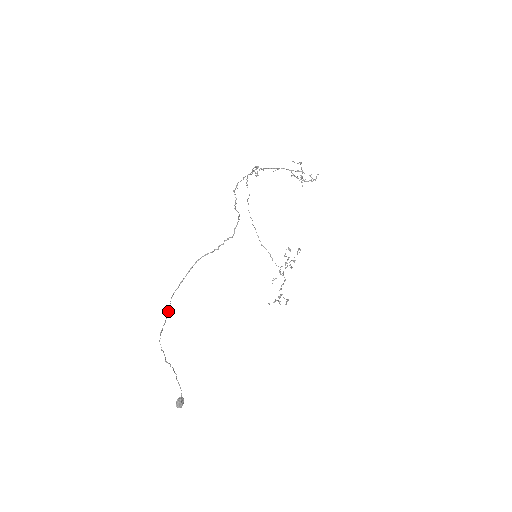
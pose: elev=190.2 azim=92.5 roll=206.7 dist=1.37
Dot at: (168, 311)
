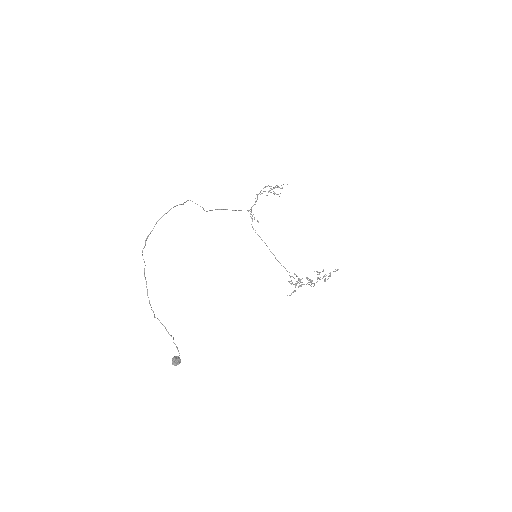
Dot at: occluded
